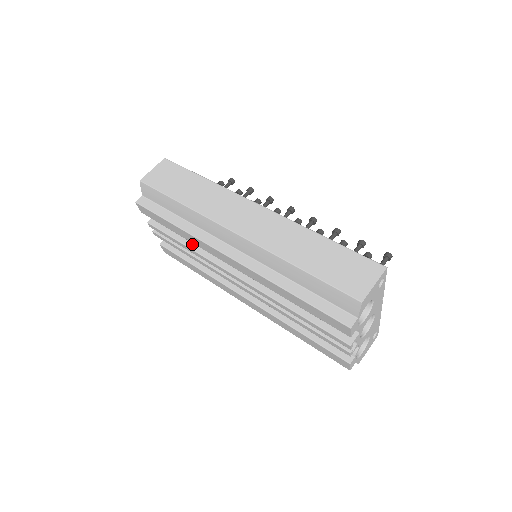
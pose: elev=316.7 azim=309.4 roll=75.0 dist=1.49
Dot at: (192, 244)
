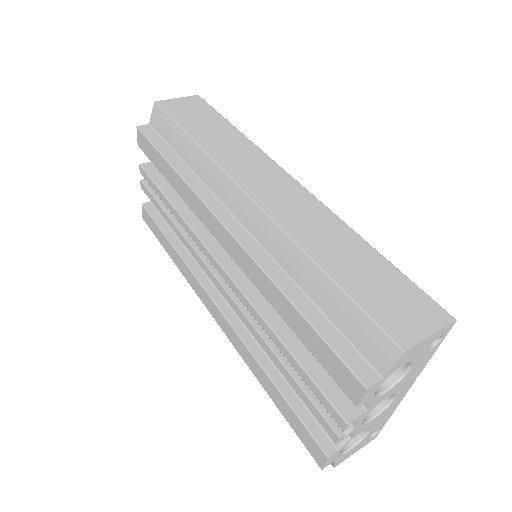
Dot at: (181, 206)
